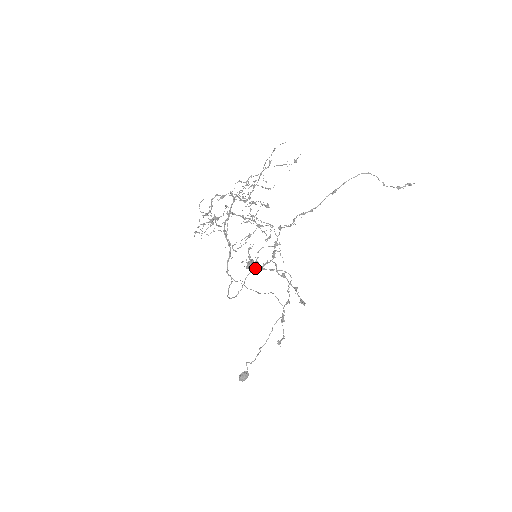
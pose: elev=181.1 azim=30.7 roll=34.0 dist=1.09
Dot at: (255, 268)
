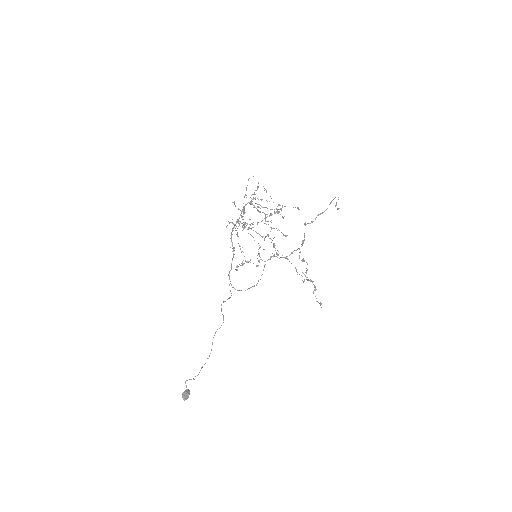
Dot at: (280, 257)
